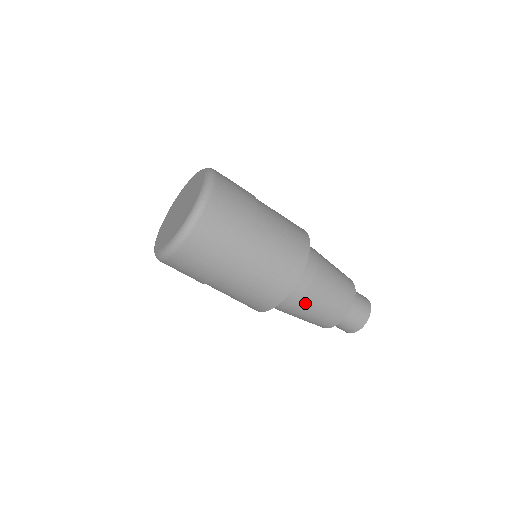
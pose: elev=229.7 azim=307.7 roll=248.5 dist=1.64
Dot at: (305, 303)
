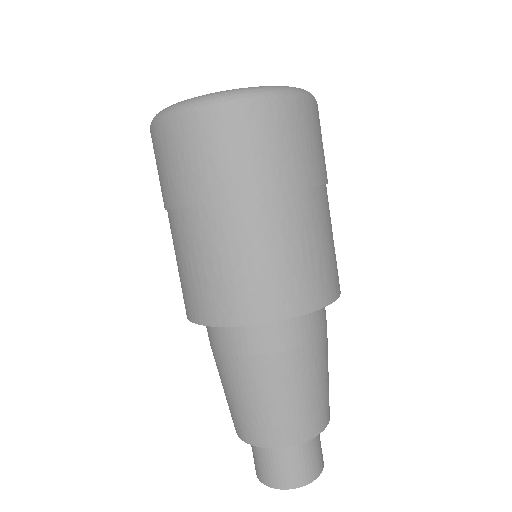
Dot at: (241, 367)
